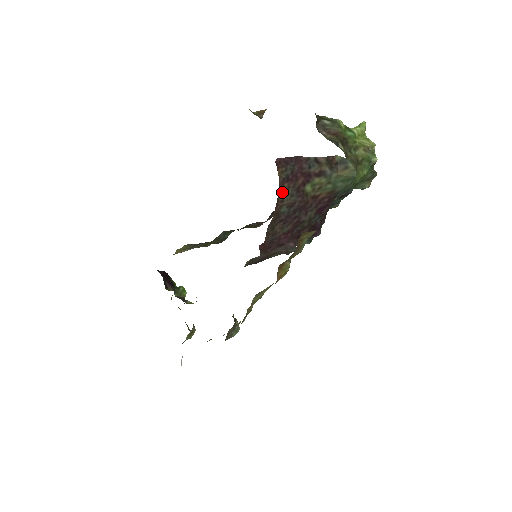
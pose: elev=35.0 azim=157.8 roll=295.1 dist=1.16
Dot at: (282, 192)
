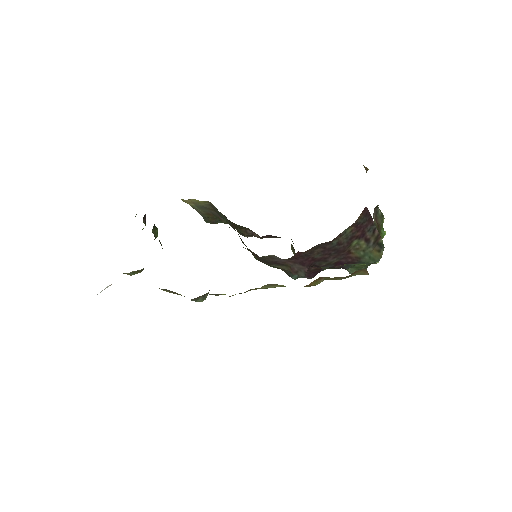
Dot at: (347, 230)
